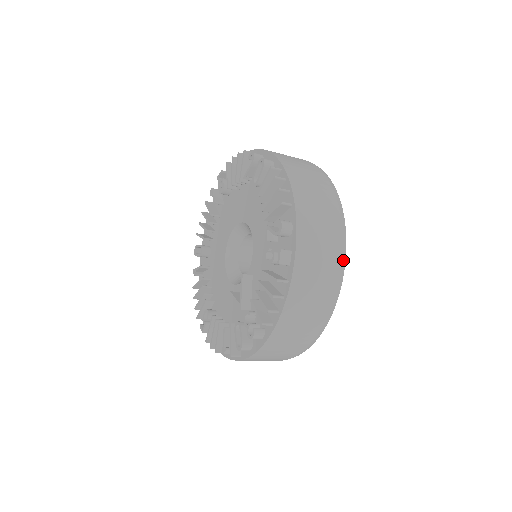
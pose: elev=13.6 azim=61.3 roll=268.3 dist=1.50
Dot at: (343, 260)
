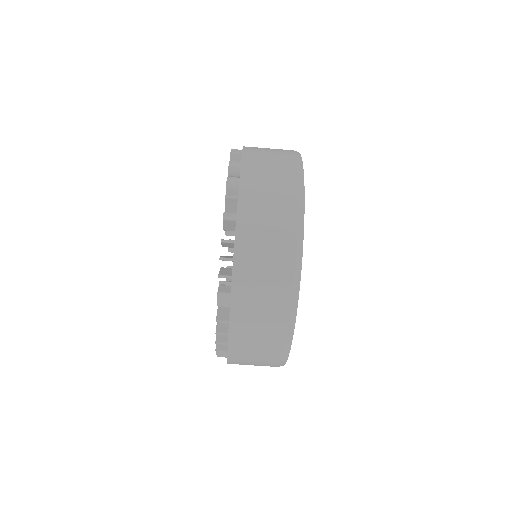
Dot at: occluded
